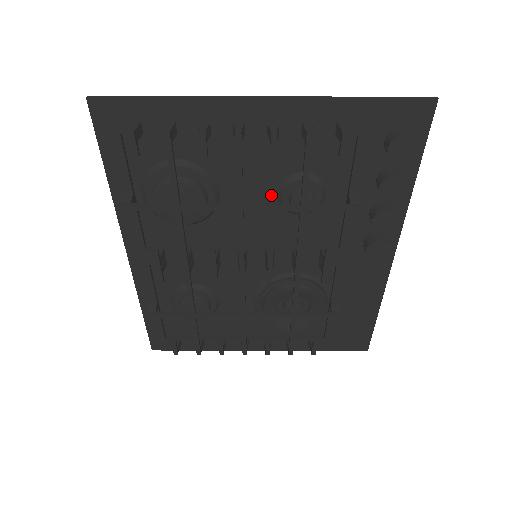
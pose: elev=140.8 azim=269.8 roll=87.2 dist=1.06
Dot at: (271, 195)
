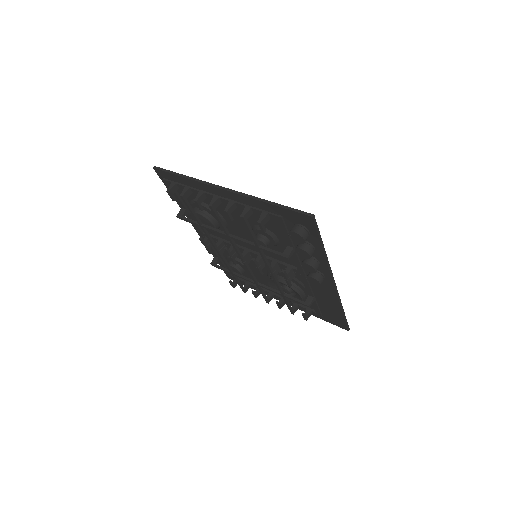
Dot at: occluded
